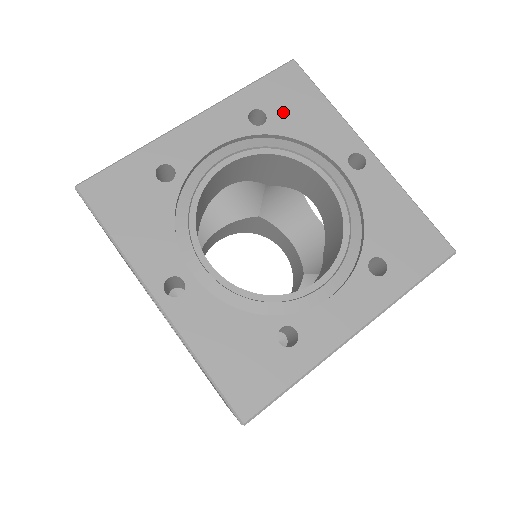
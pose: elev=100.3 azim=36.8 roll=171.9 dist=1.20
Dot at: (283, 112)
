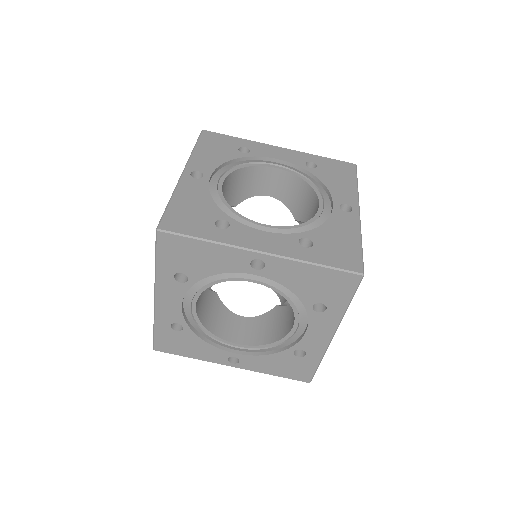
Dot at: (189, 266)
